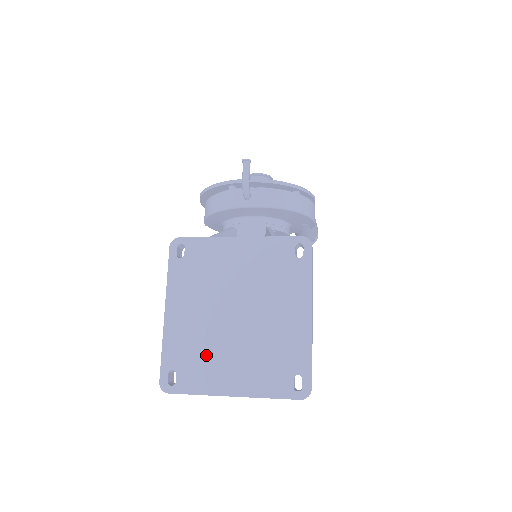
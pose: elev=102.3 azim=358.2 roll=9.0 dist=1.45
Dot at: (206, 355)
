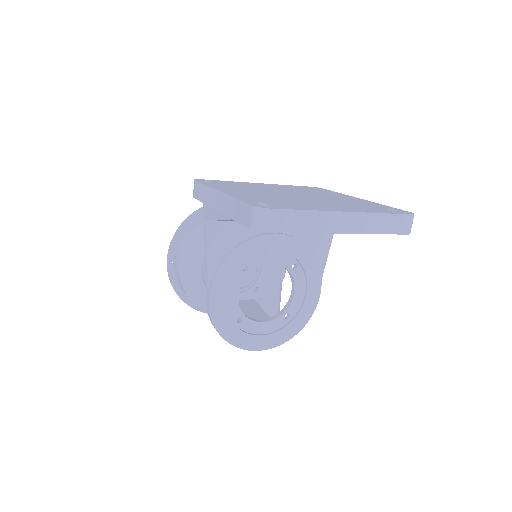
Dot at: (289, 201)
